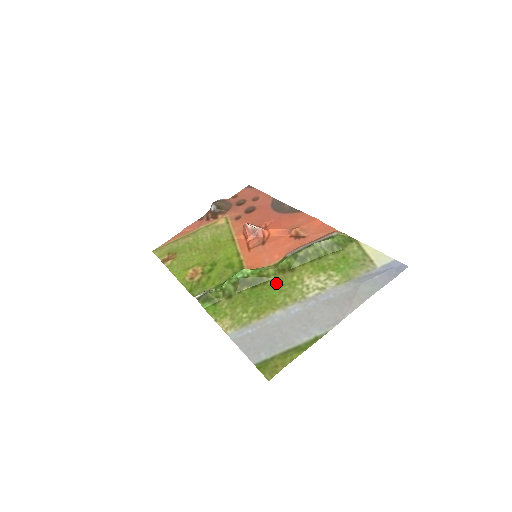
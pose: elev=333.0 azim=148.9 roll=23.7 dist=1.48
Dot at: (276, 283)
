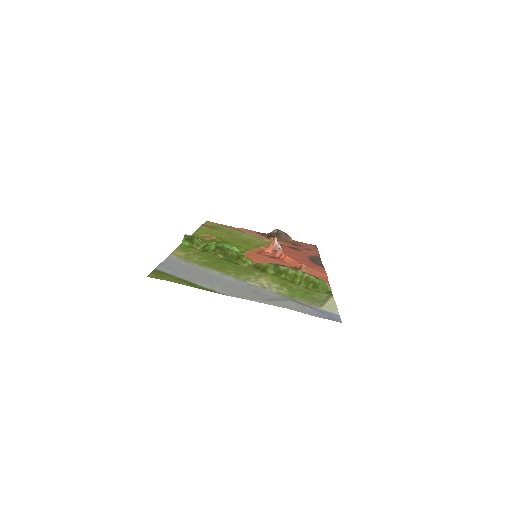
Dot at: (242, 267)
